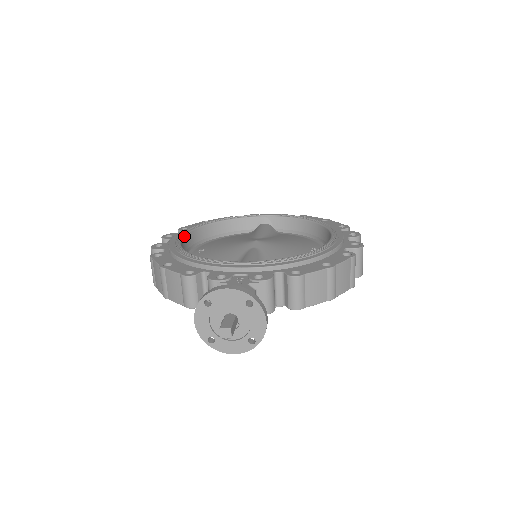
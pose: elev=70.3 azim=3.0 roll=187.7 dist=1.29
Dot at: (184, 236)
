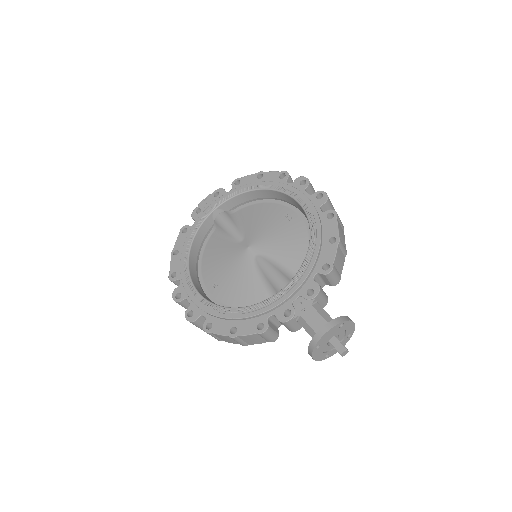
Dot at: (196, 289)
